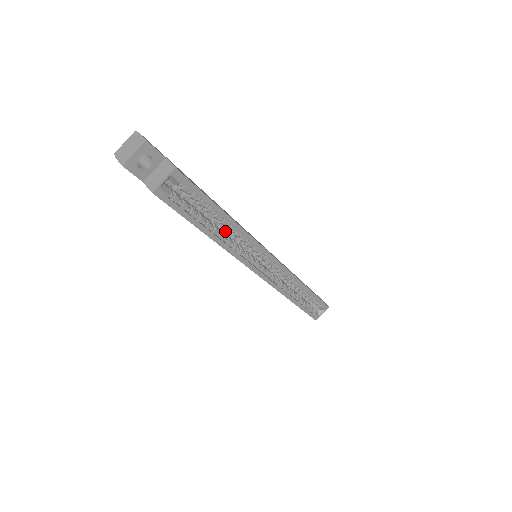
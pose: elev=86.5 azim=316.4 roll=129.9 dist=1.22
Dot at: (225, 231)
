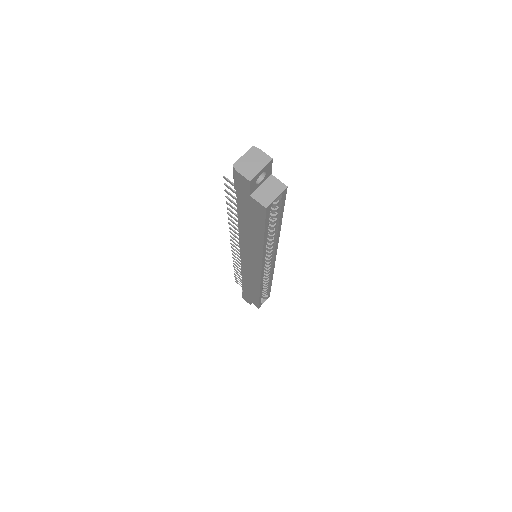
Dot at: occluded
